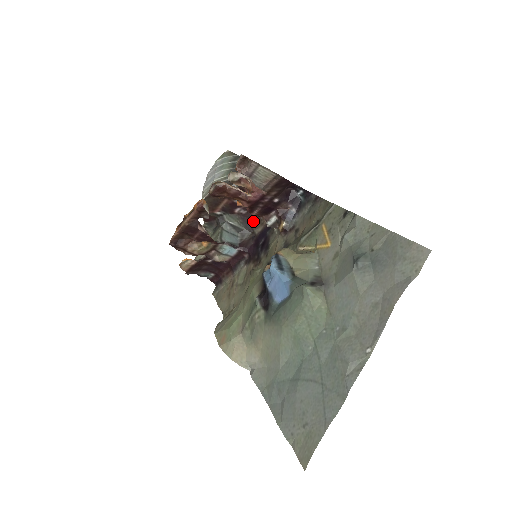
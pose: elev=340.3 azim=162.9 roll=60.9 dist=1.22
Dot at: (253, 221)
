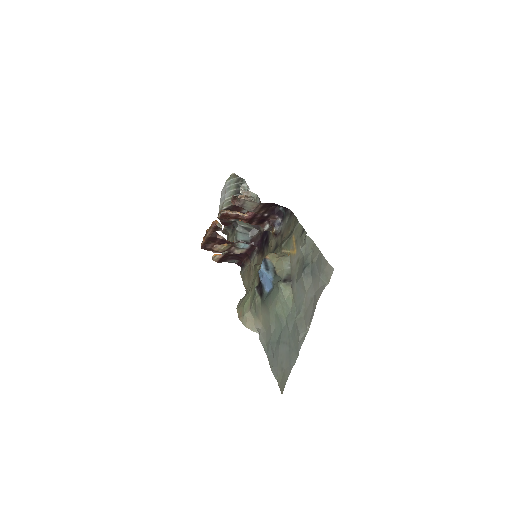
Dot at: occluded
